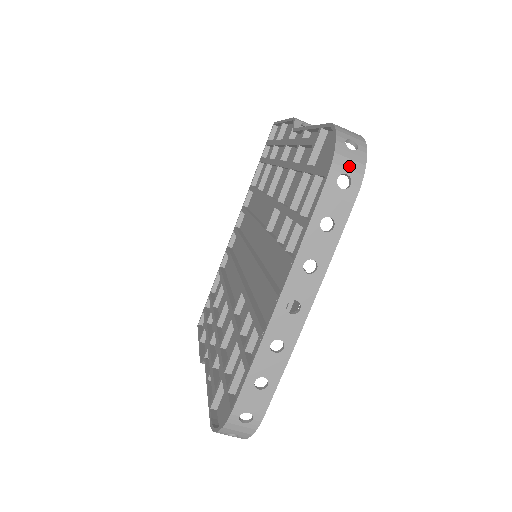
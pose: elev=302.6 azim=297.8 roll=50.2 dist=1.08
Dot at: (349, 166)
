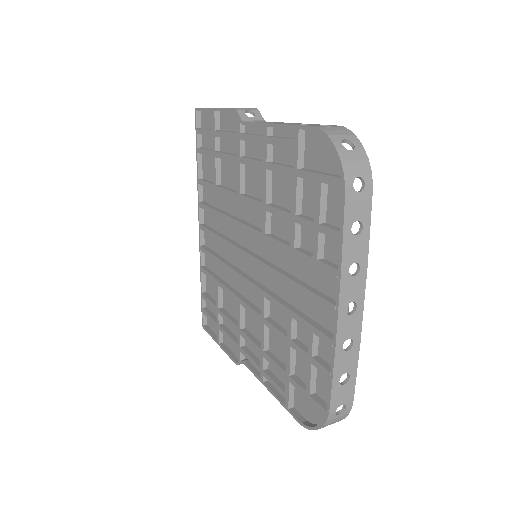
Dot at: (357, 168)
